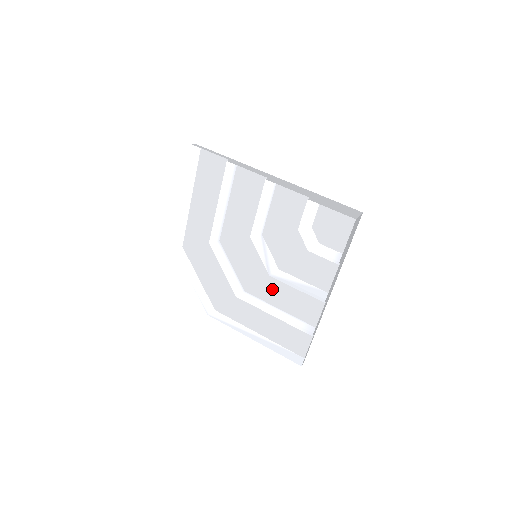
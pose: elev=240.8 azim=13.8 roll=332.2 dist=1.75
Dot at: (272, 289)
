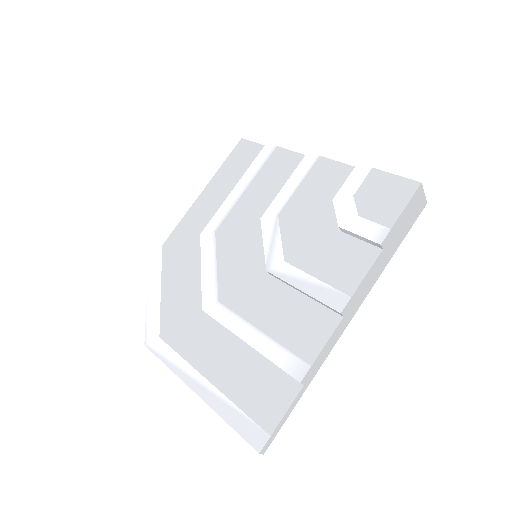
Dot at: (262, 298)
